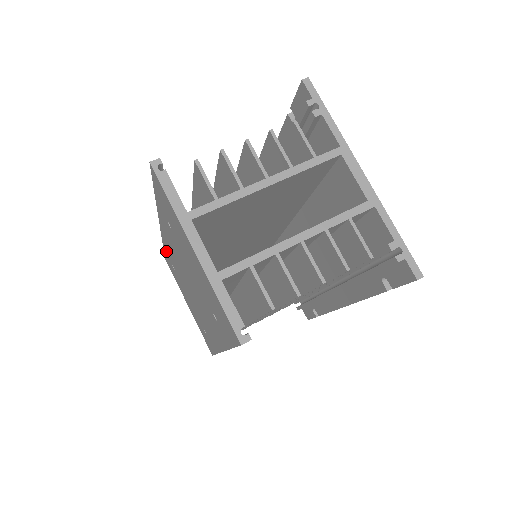
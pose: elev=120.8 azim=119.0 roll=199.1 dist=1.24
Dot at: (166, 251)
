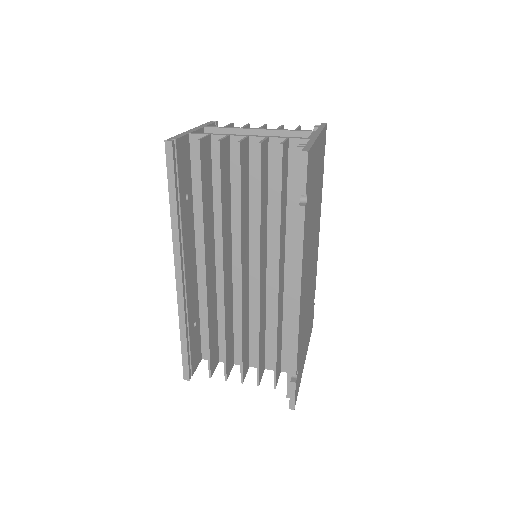
Dot at: occluded
